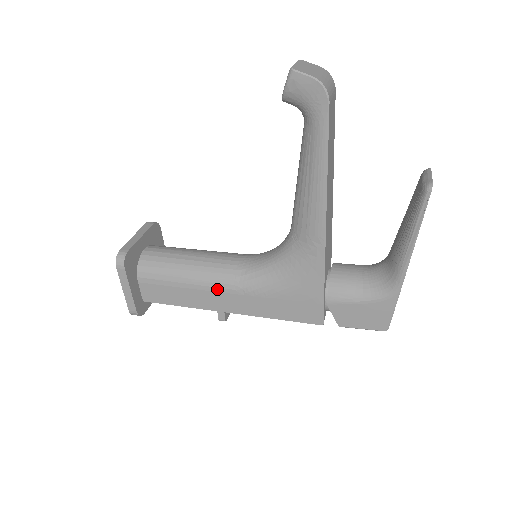
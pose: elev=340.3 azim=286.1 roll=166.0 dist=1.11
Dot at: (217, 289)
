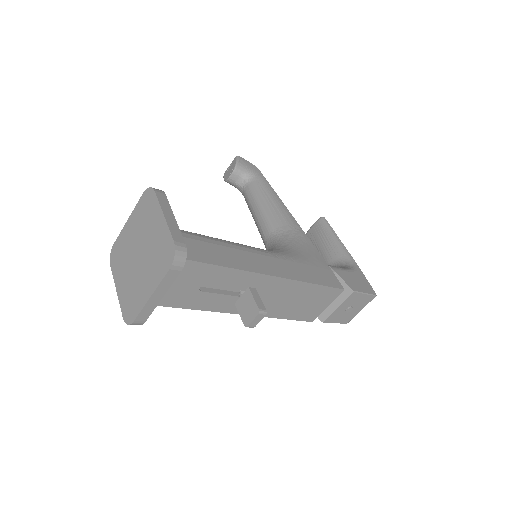
Dot at: (254, 251)
